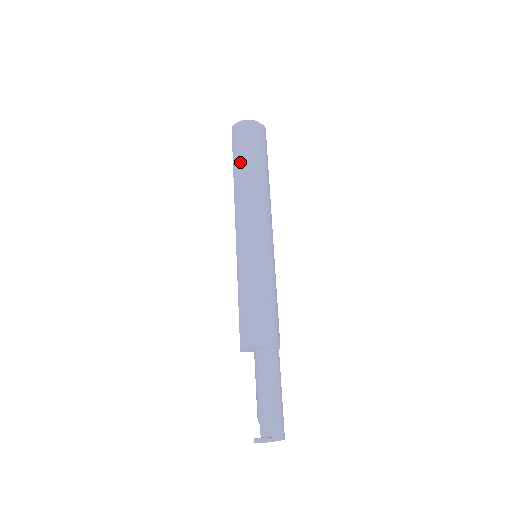
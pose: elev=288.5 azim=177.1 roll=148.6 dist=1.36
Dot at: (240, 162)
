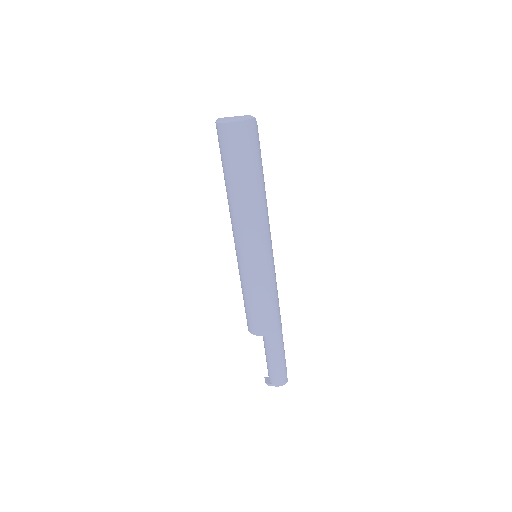
Dot at: (223, 172)
